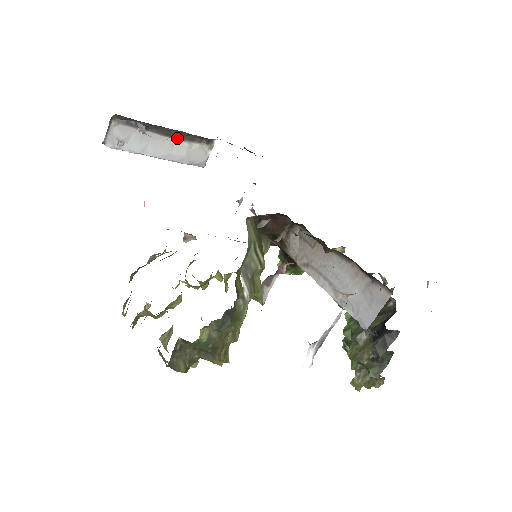
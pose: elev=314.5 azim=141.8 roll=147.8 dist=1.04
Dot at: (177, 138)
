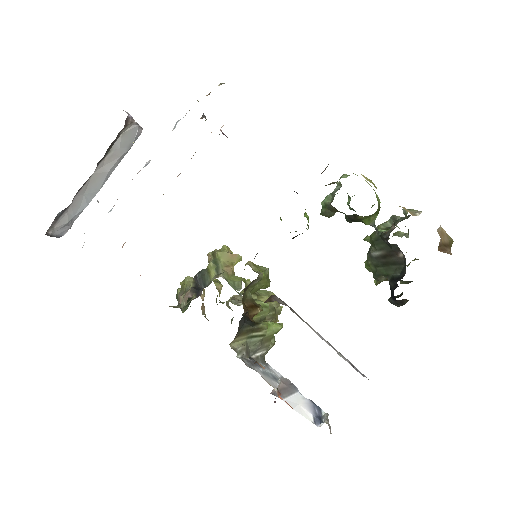
Dot at: (98, 163)
